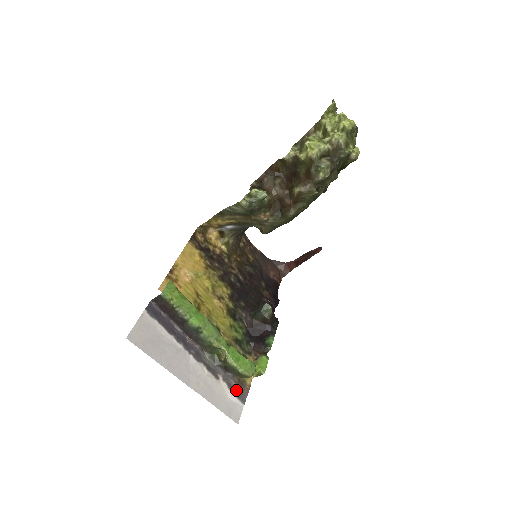
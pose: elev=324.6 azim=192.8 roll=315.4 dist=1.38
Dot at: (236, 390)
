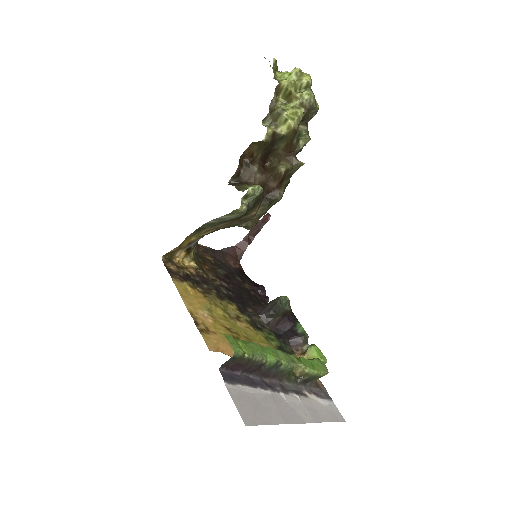
Dot at: (320, 394)
